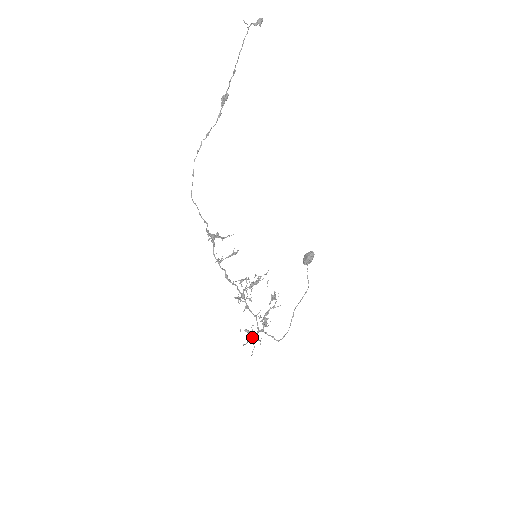
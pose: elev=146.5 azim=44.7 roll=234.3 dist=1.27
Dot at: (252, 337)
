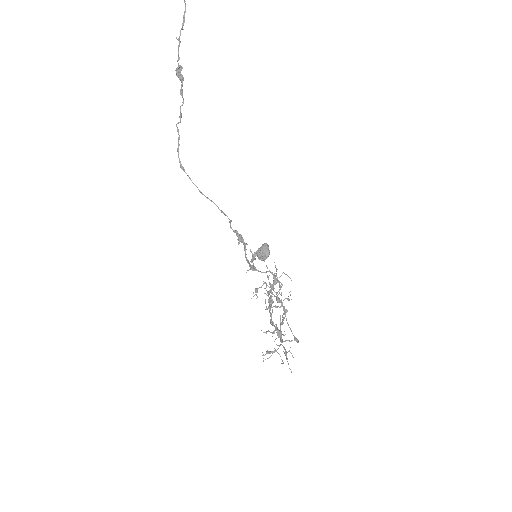
Dot at: occluded
